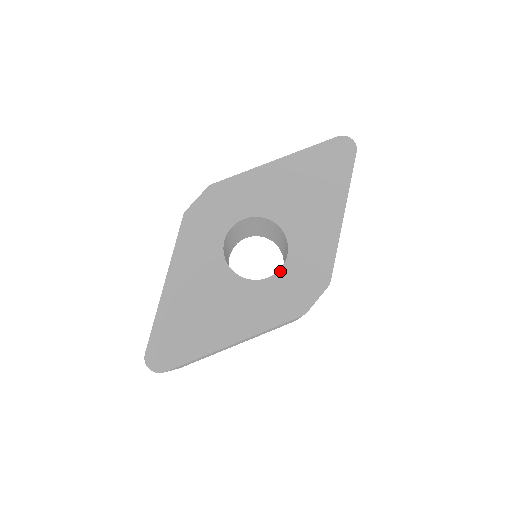
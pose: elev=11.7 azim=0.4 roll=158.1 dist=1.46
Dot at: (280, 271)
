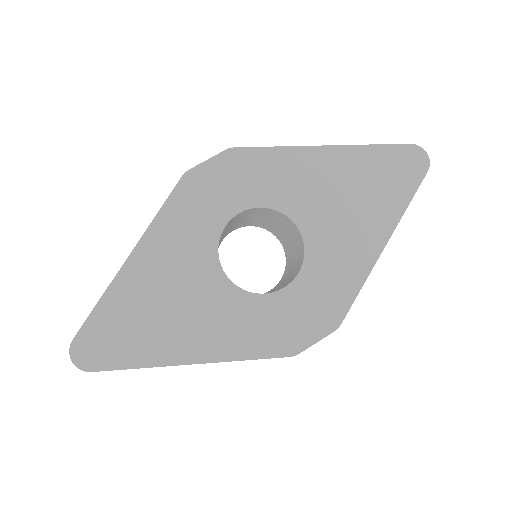
Dot at: (282, 290)
